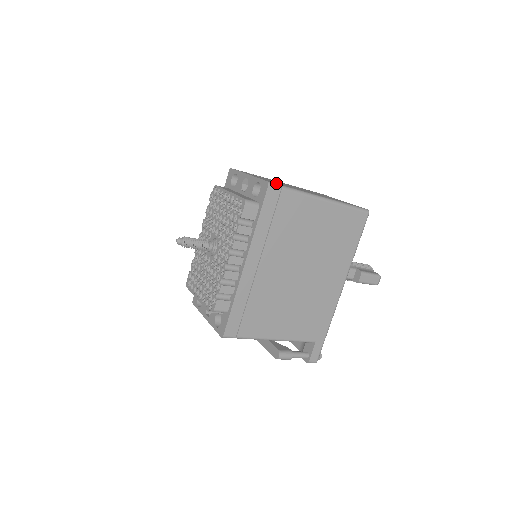
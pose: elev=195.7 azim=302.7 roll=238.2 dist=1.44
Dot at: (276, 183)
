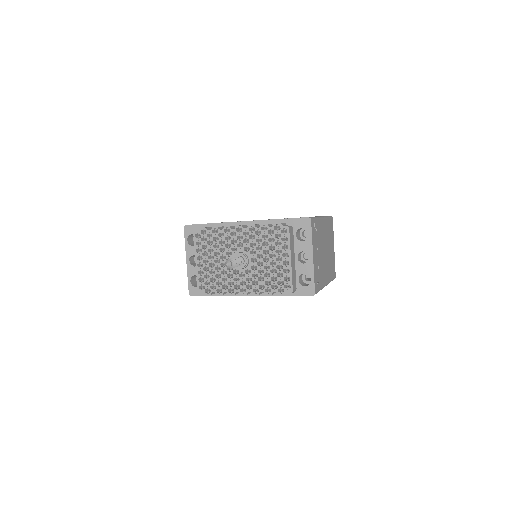
Dot at: (318, 284)
